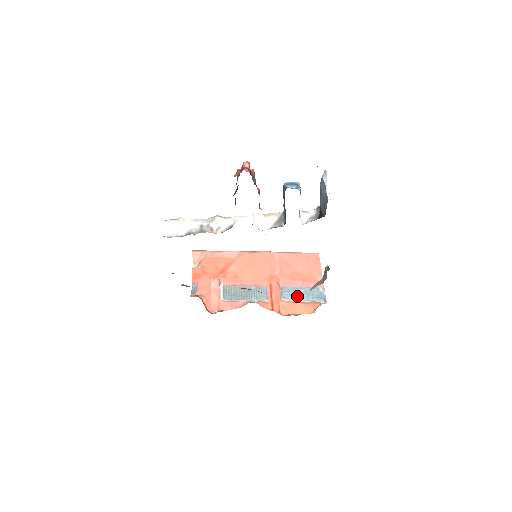
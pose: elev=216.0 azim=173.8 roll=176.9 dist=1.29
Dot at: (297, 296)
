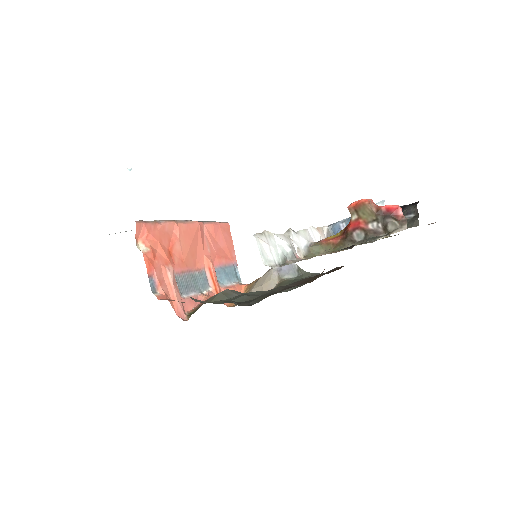
Dot at: (226, 278)
